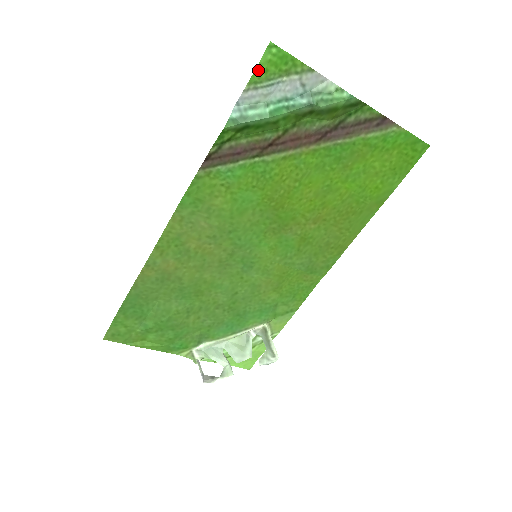
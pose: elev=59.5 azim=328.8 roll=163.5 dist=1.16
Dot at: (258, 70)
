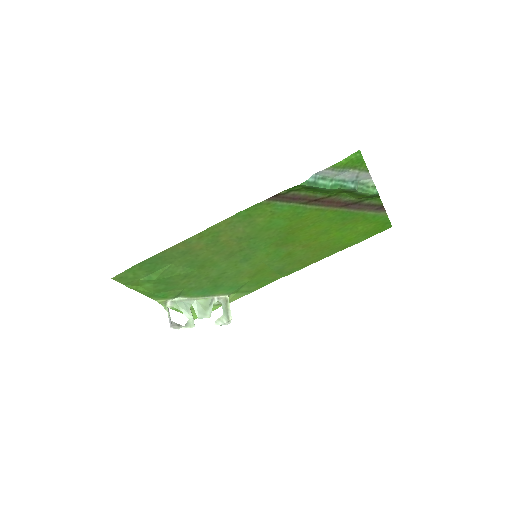
Dot at: (342, 162)
